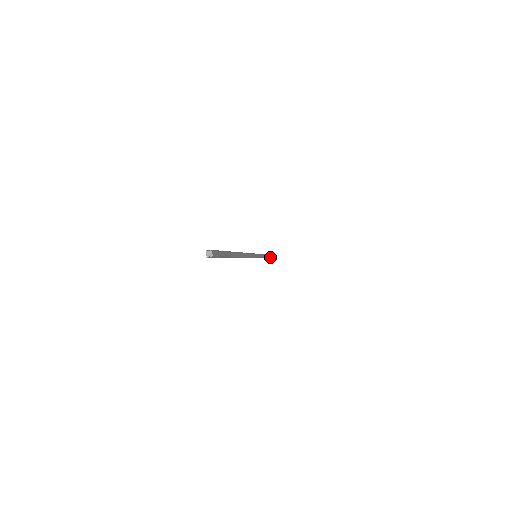
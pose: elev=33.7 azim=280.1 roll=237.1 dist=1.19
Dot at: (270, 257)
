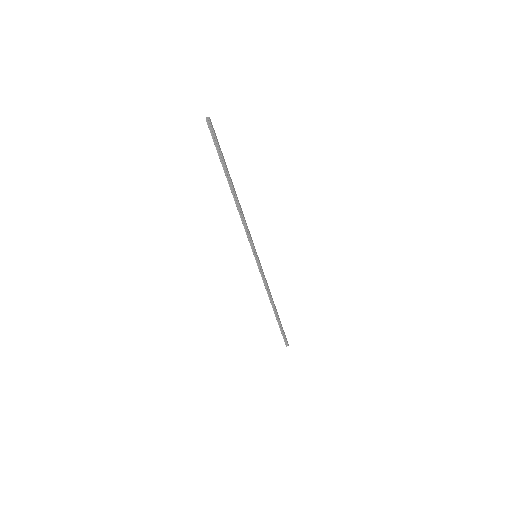
Dot at: (277, 312)
